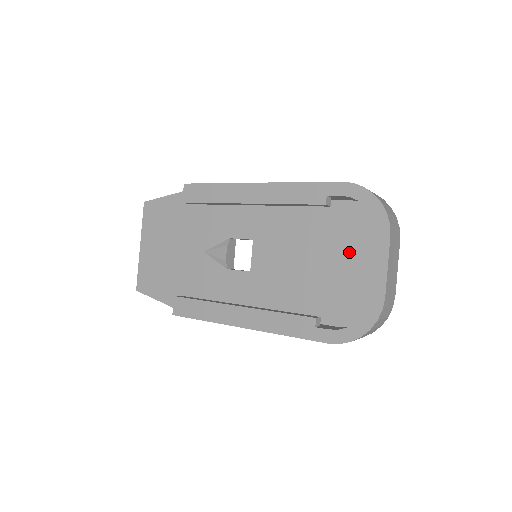
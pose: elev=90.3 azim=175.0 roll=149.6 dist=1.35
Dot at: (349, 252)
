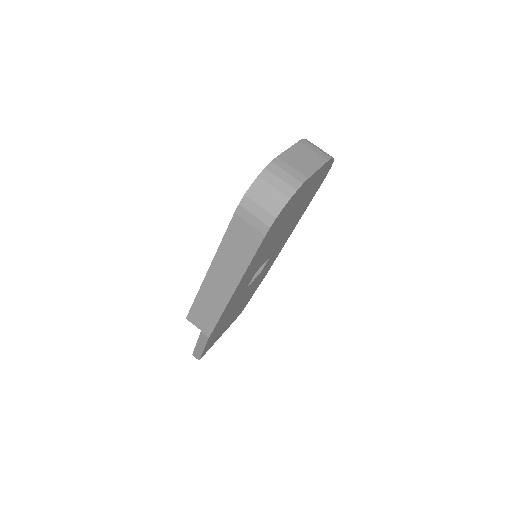
Dot at: occluded
